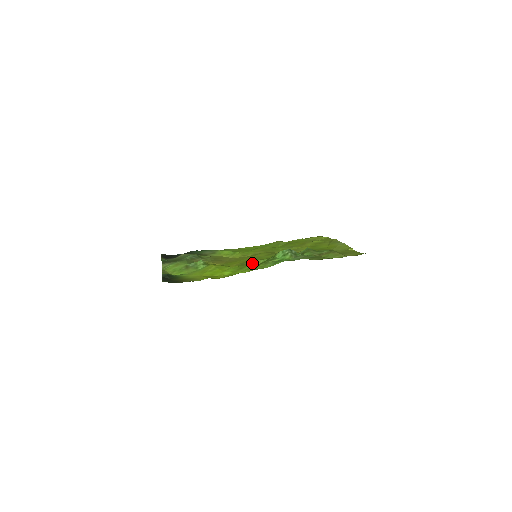
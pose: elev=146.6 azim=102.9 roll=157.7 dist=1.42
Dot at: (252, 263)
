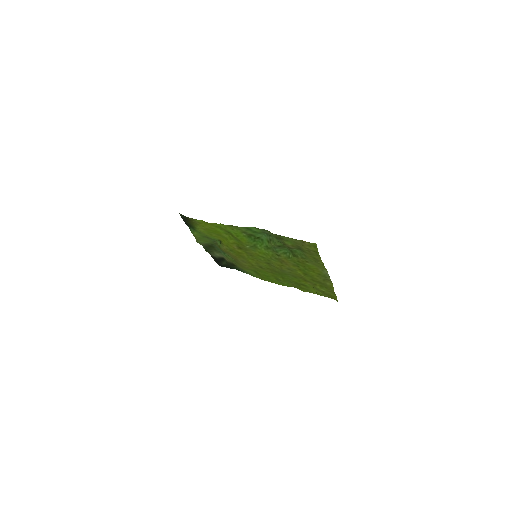
Dot at: (245, 247)
